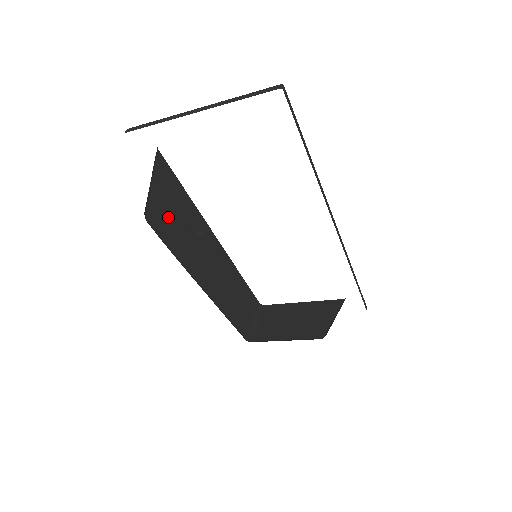
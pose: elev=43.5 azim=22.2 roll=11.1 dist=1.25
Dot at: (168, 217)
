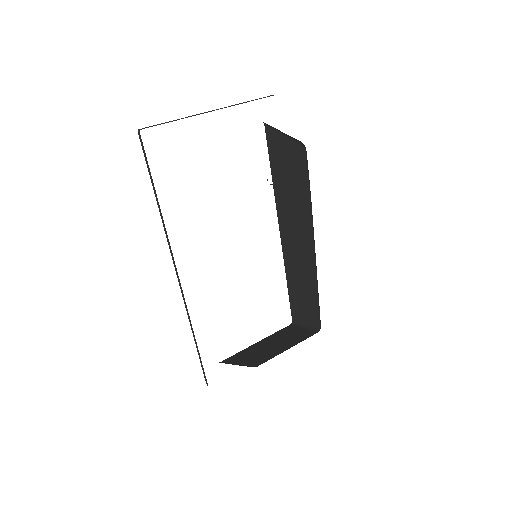
Dot at: occluded
